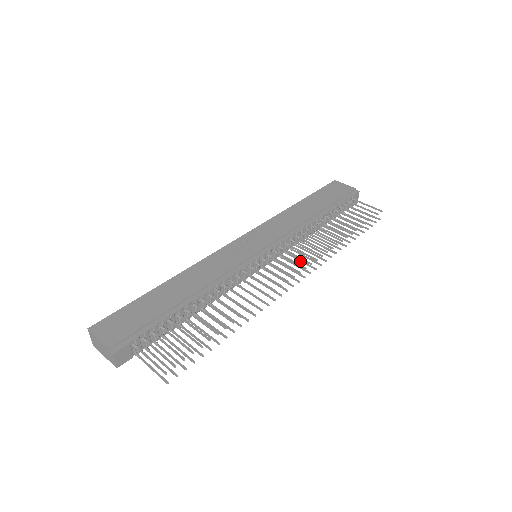
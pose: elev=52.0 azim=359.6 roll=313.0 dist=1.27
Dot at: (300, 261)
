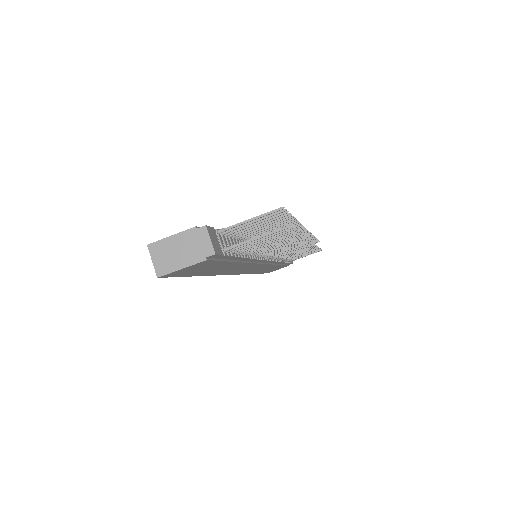
Dot at: (295, 251)
